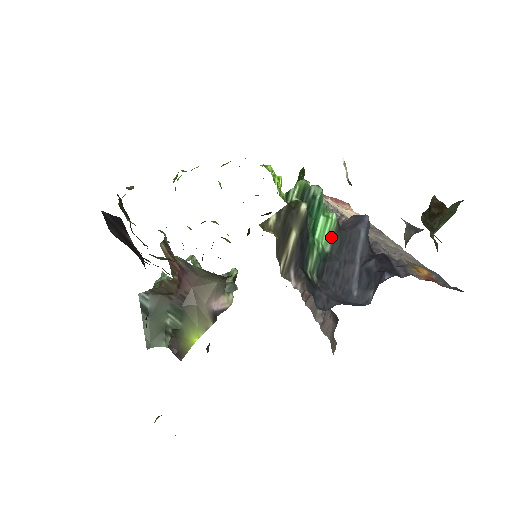
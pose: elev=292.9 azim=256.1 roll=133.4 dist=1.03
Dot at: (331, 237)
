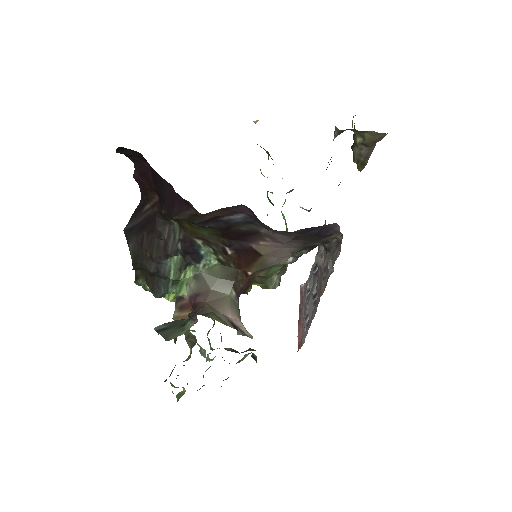
Dot at: occluded
